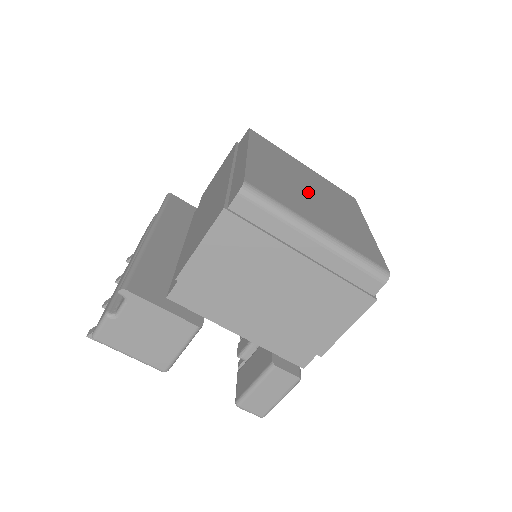
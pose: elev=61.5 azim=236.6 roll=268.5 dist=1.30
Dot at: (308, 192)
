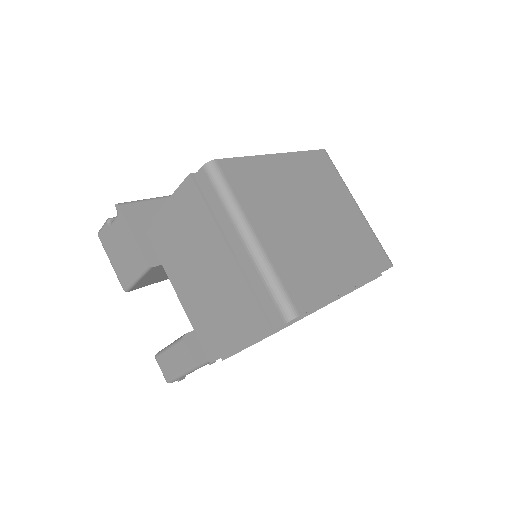
Dot at: (306, 215)
